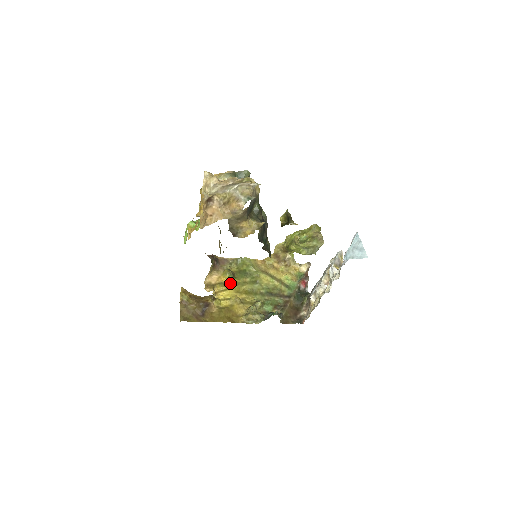
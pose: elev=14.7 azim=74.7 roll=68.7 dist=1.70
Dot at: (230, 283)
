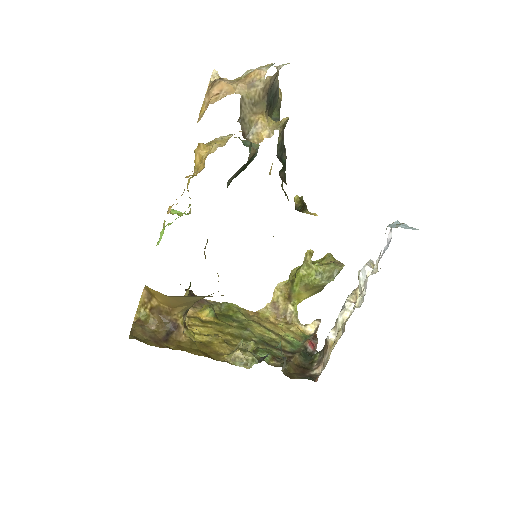
Dot at: (210, 321)
